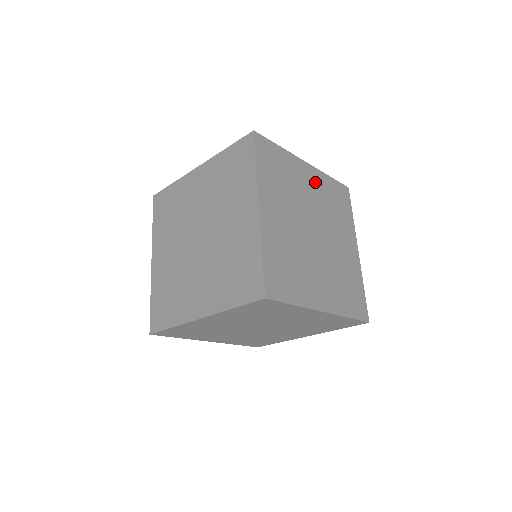
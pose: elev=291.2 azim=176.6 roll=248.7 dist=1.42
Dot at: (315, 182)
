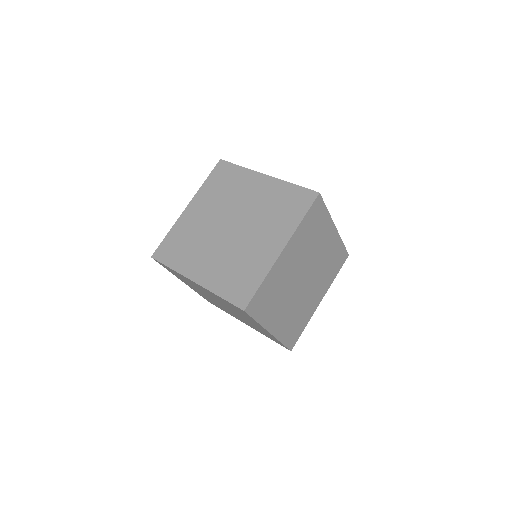
Dot at: (331, 243)
